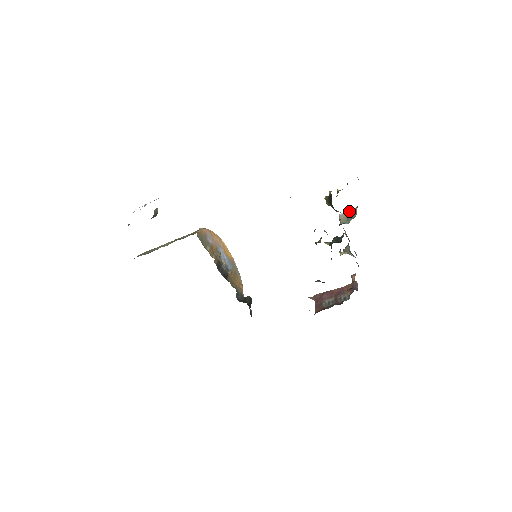
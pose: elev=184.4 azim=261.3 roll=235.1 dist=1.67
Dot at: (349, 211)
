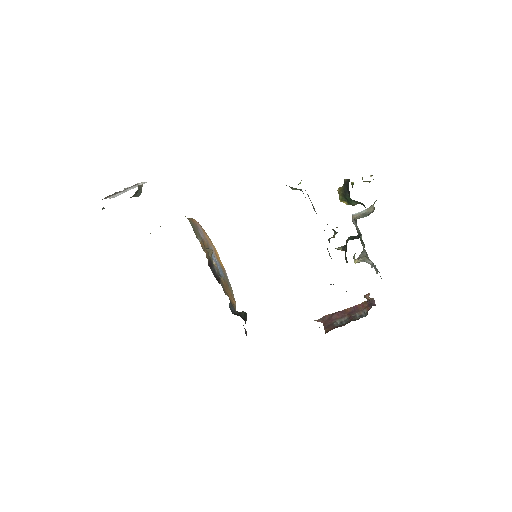
Dot at: (364, 210)
